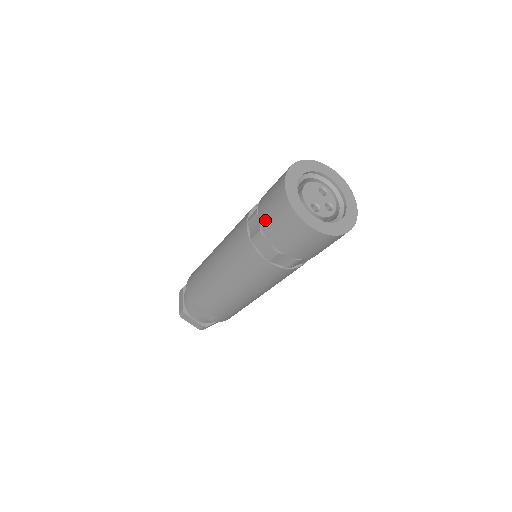
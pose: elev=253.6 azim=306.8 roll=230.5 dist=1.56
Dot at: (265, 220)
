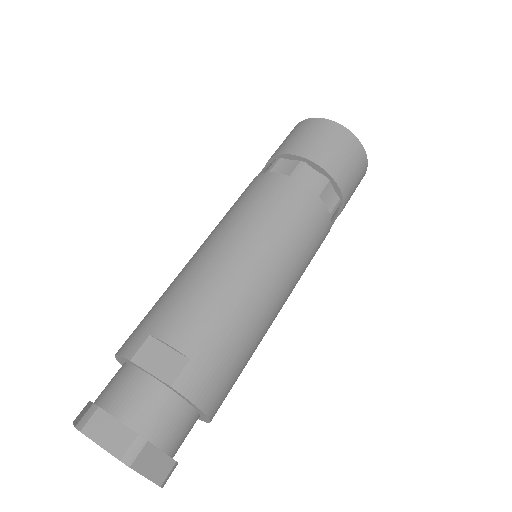
Dot at: (281, 148)
